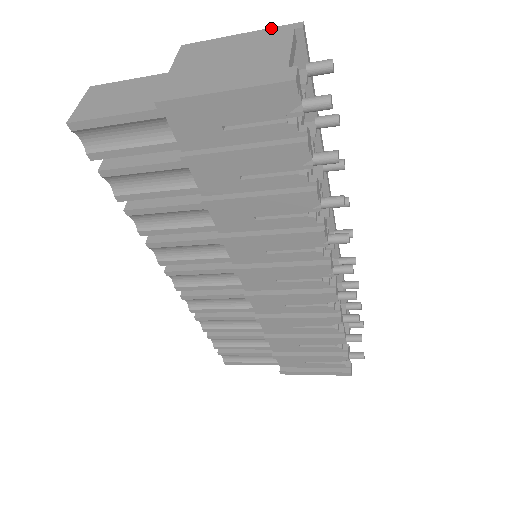
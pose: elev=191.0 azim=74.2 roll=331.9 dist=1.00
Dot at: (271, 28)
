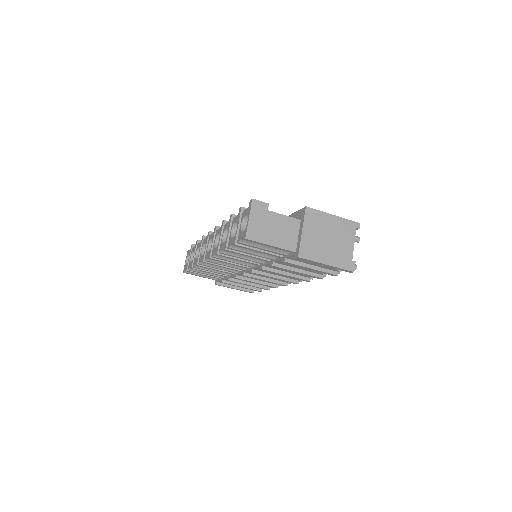
Dot at: (347, 220)
